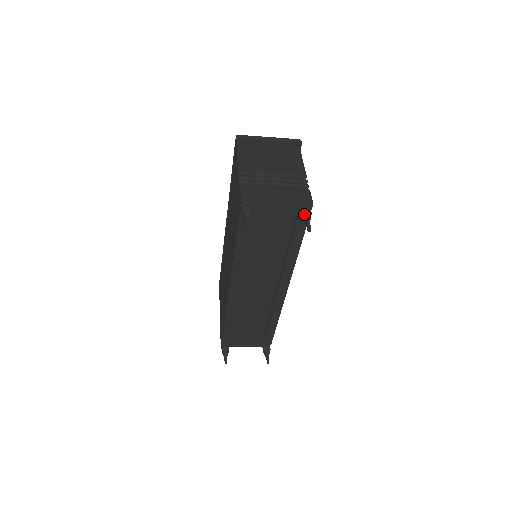
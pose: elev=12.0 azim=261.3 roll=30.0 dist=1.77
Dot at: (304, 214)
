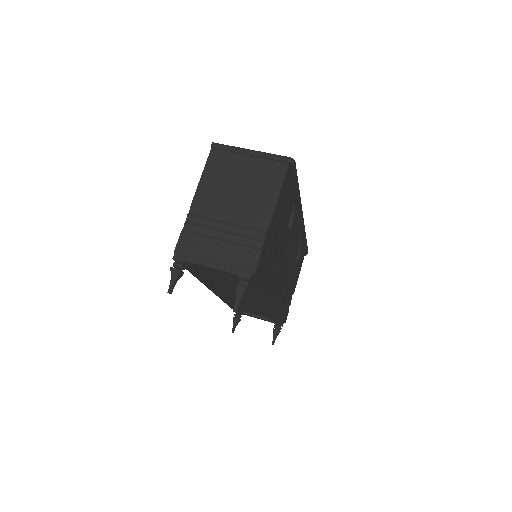
Dot at: (236, 289)
